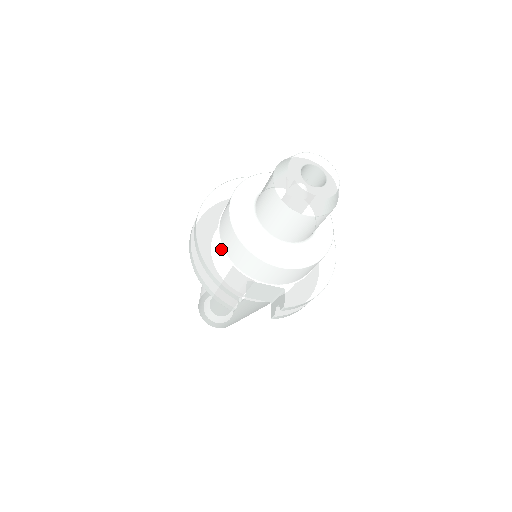
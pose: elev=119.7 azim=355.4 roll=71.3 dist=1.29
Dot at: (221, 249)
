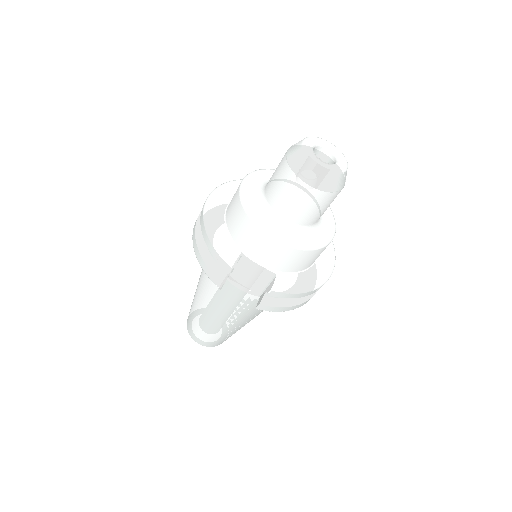
Dot at: (224, 223)
